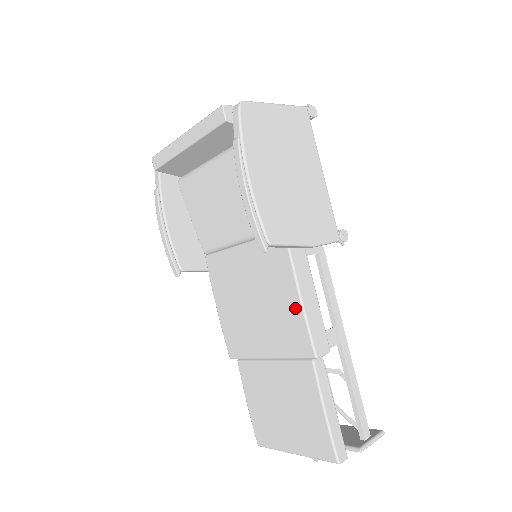
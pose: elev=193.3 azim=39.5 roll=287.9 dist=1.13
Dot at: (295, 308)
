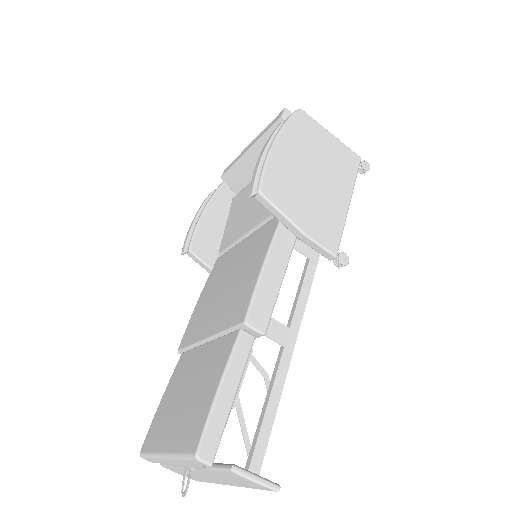
Dot at: (254, 275)
